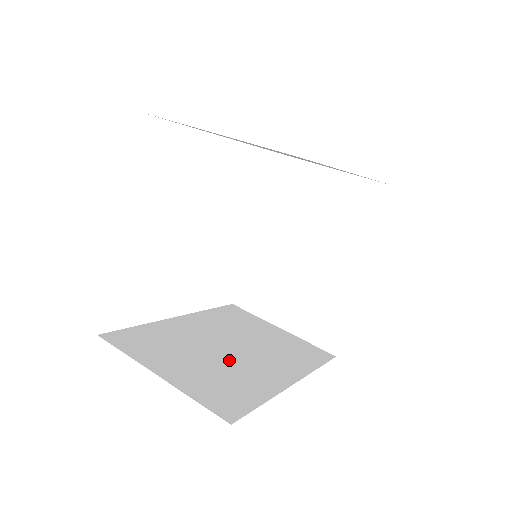
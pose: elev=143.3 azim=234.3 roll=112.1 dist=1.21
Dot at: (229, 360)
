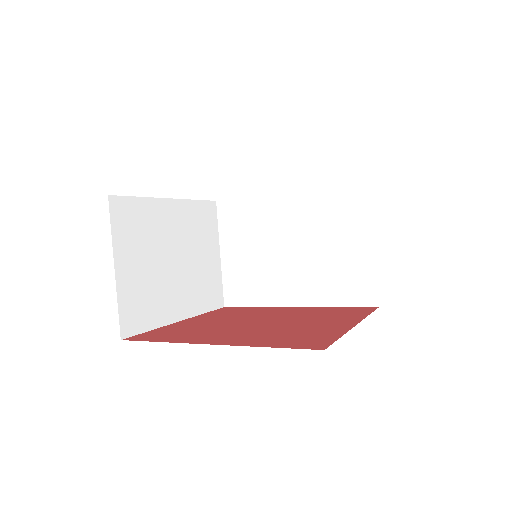
Dot at: (274, 263)
